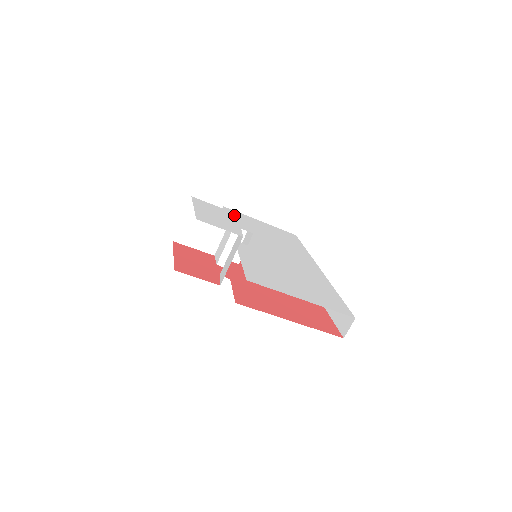
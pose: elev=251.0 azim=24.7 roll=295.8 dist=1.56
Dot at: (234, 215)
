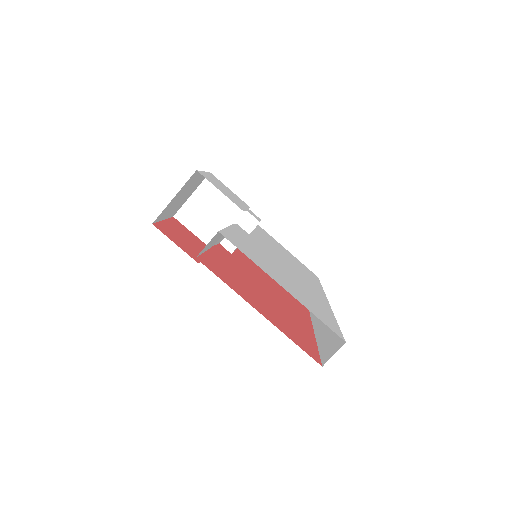
Dot at: (249, 207)
